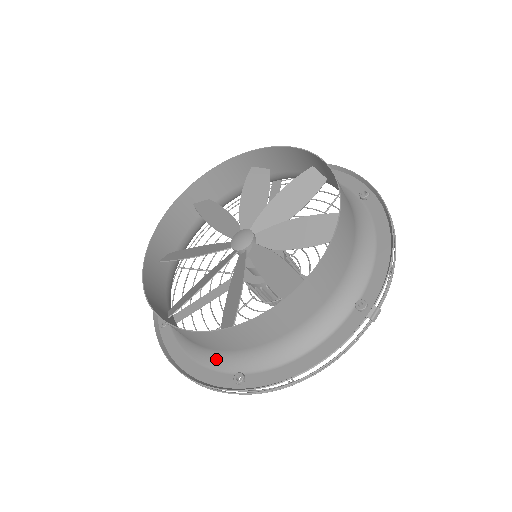
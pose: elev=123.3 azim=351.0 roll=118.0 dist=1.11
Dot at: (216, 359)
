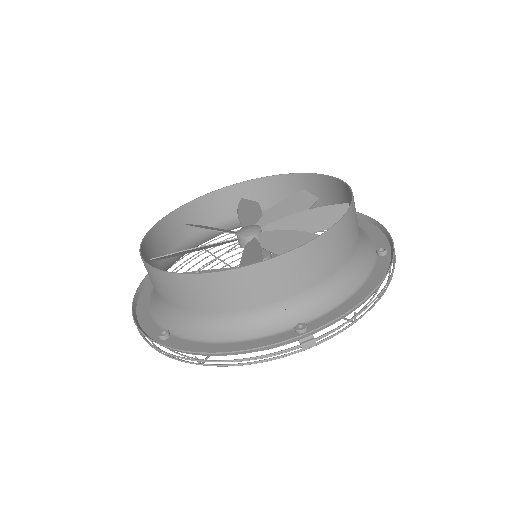
Dot at: (161, 312)
